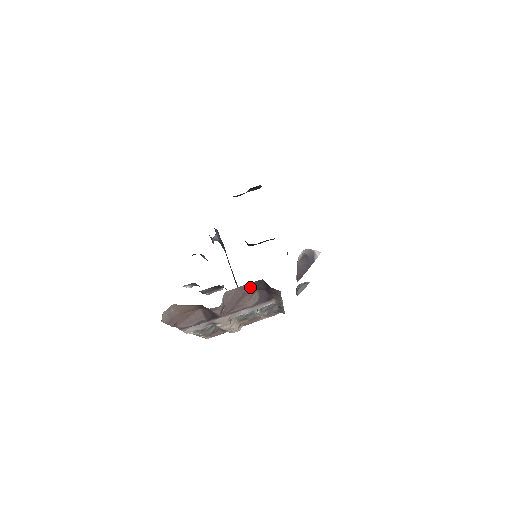
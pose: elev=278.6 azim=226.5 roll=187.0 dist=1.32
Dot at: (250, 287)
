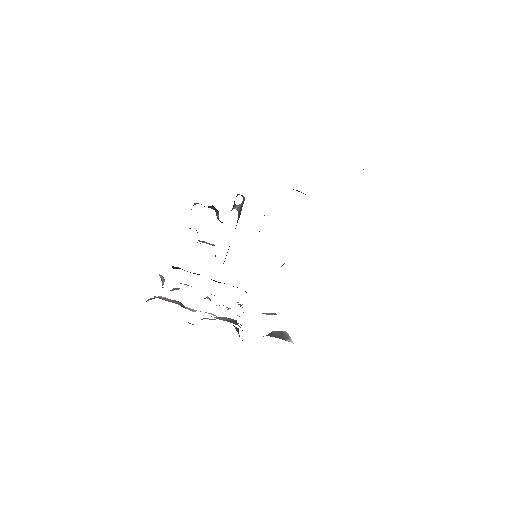
Dot at: occluded
